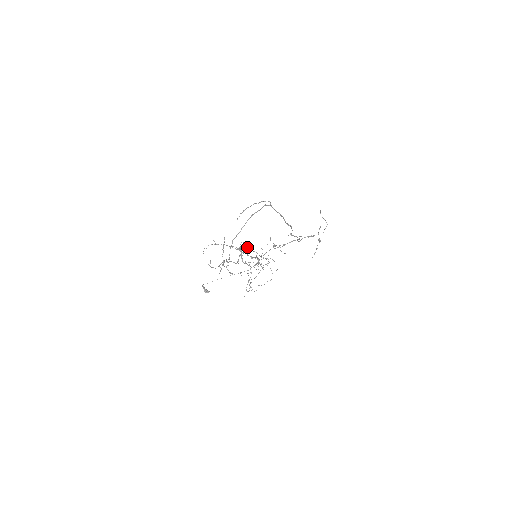
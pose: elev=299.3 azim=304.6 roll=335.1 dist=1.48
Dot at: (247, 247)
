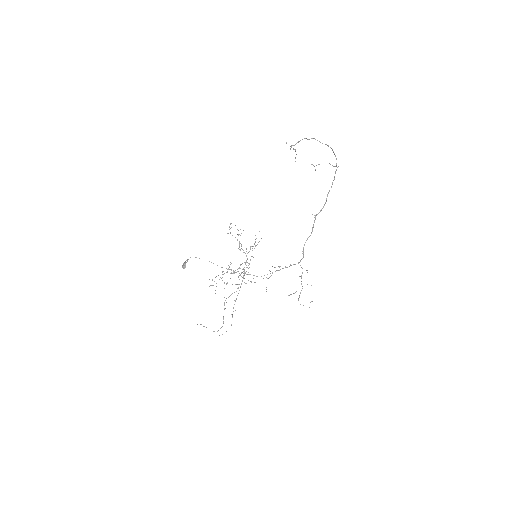
Dot at: (247, 267)
